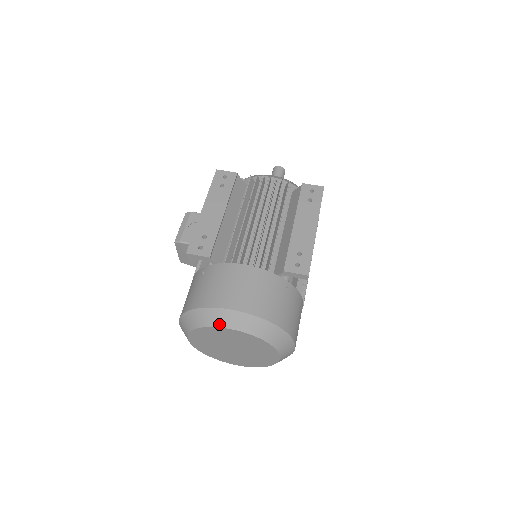
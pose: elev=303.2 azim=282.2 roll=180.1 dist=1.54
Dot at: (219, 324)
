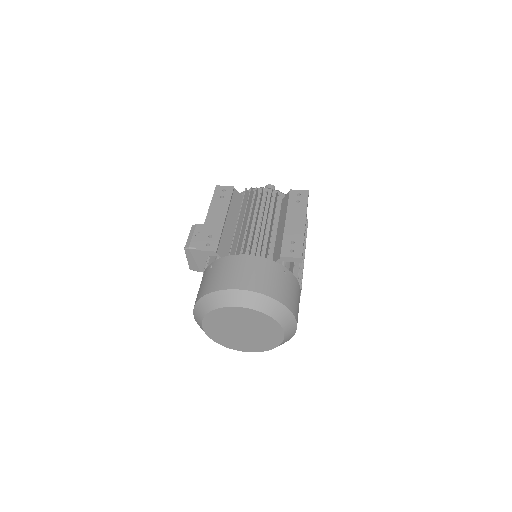
Dot at: (229, 304)
